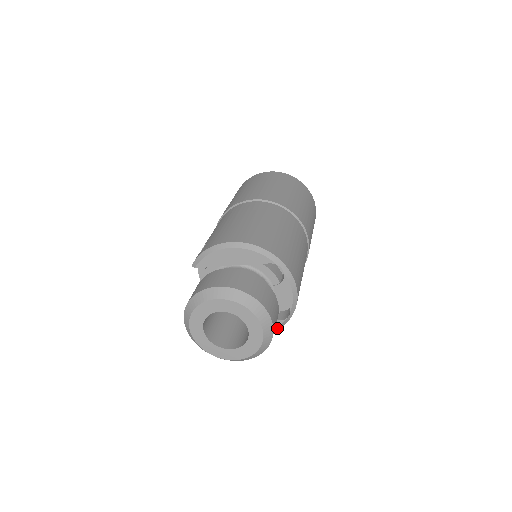
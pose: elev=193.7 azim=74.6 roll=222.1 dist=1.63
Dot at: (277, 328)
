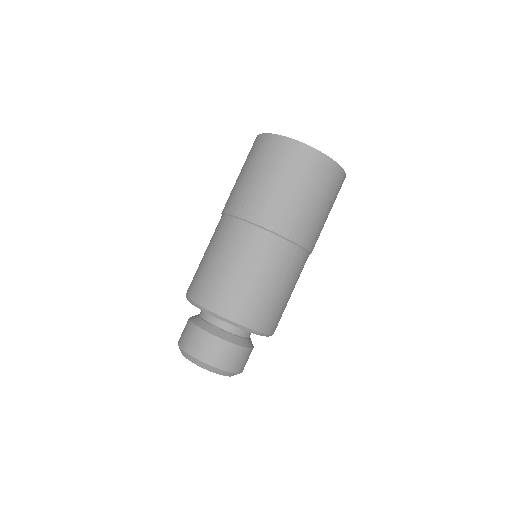
Dot at: occluded
